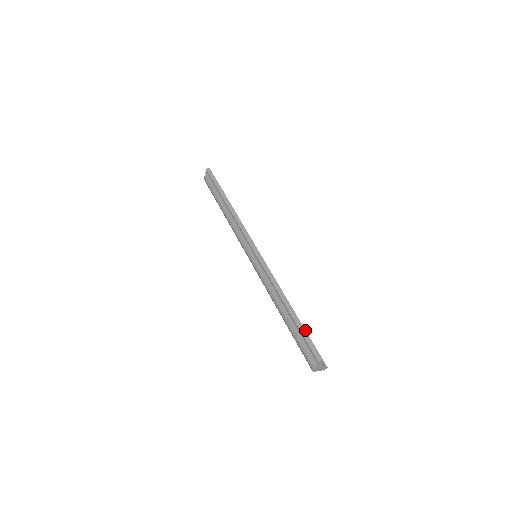
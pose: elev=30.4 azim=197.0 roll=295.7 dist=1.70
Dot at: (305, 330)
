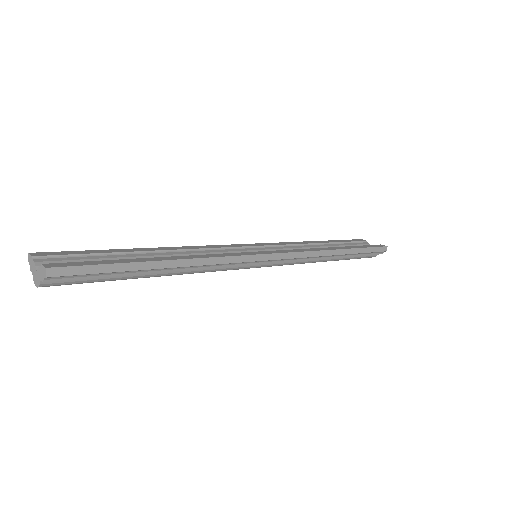
Dot at: (367, 248)
